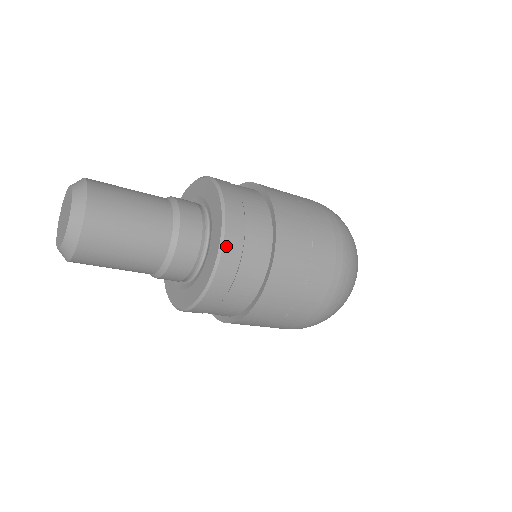
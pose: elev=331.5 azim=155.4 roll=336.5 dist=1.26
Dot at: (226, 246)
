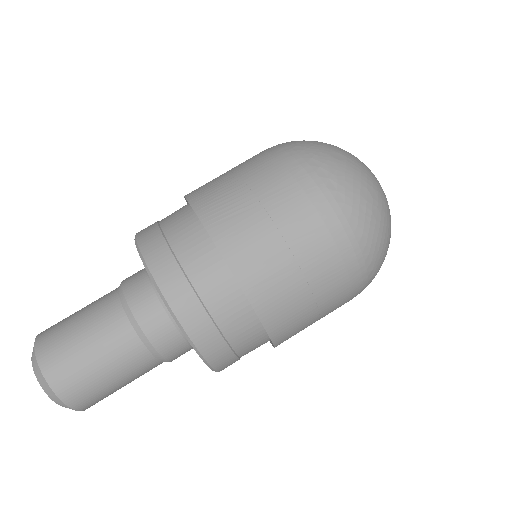
Dot at: (207, 355)
